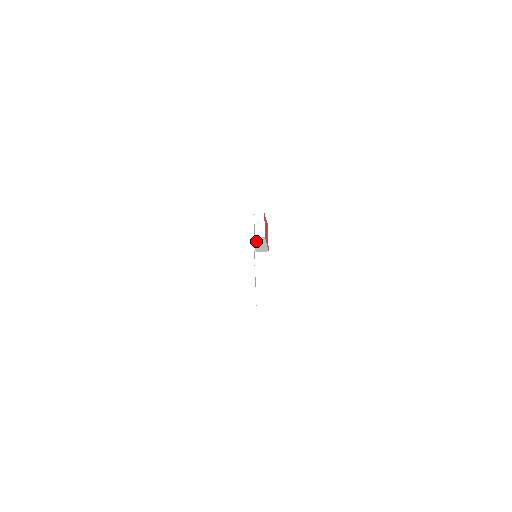
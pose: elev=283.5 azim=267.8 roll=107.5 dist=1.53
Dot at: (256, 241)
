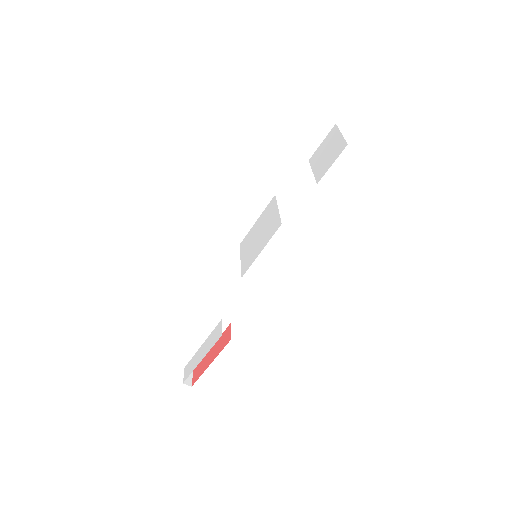
Dot at: occluded
